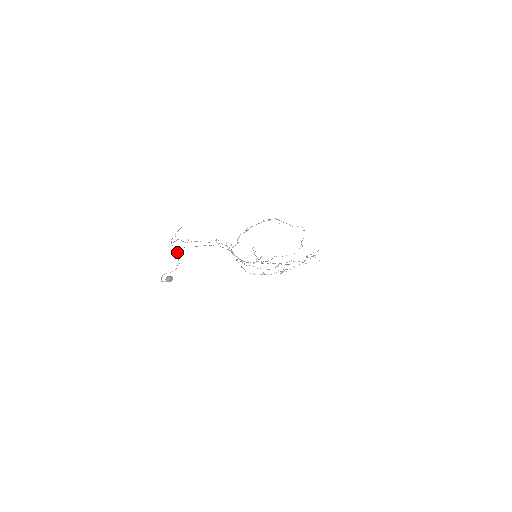
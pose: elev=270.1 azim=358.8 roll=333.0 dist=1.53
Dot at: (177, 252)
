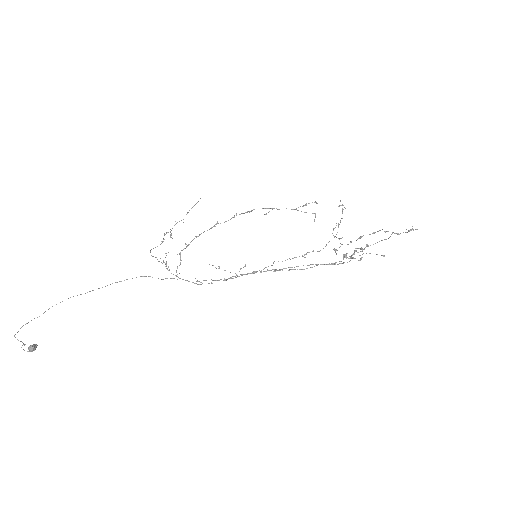
Dot at: (31, 320)
